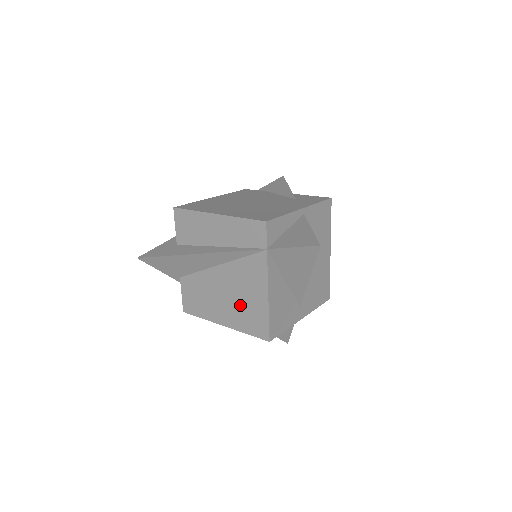
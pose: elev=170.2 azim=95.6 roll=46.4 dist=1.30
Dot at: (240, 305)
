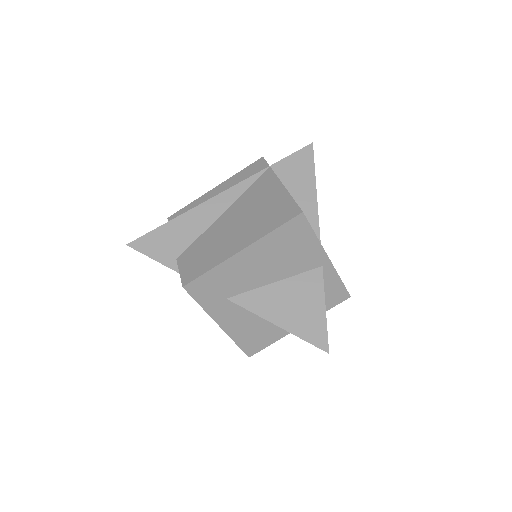
Dot at: (257, 216)
